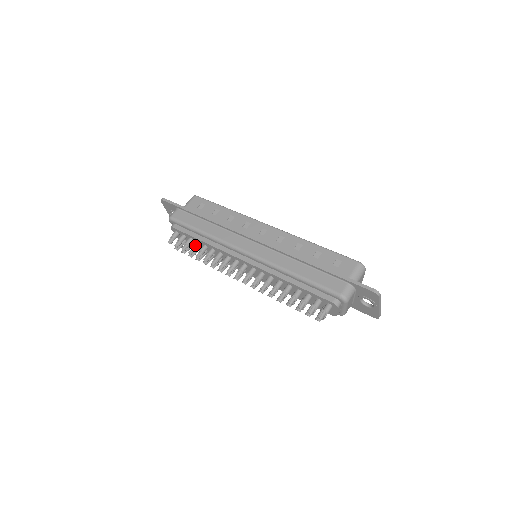
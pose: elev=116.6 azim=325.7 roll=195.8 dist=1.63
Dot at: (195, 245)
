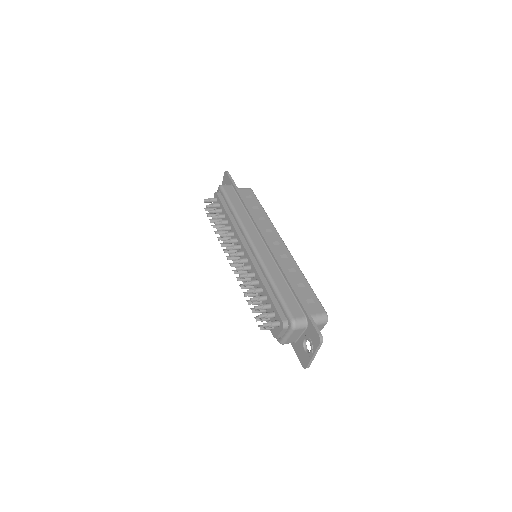
Dot at: (221, 215)
